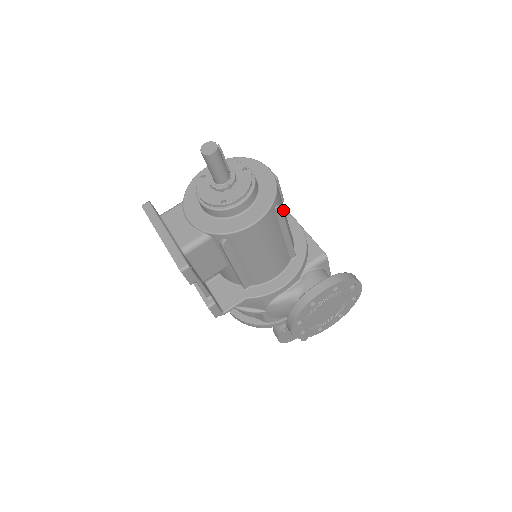
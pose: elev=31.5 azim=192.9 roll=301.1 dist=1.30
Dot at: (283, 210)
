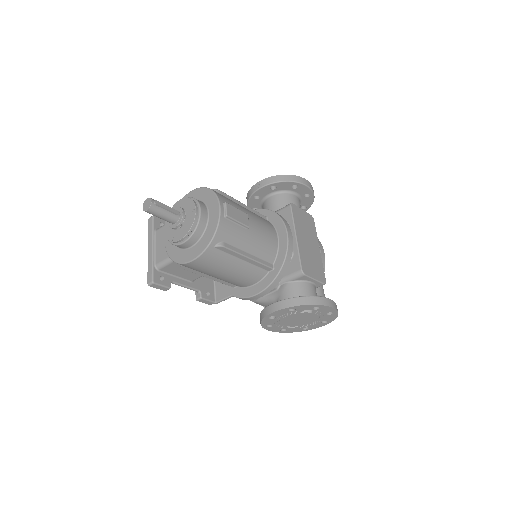
Dot at: (238, 240)
